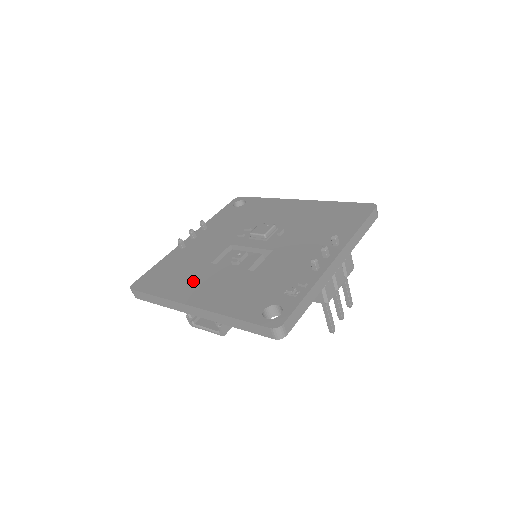
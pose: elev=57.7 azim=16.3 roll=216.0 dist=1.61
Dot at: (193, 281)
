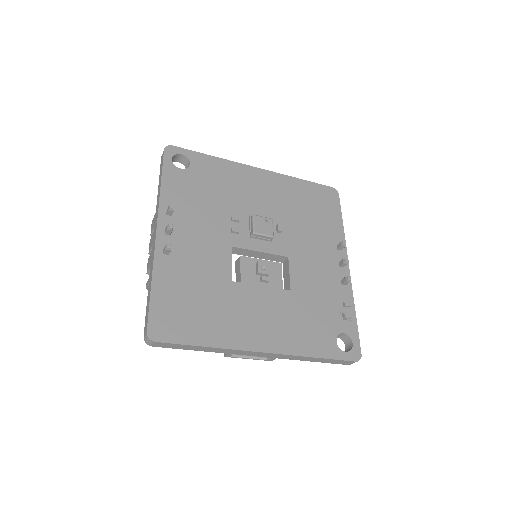
Dot at: (235, 314)
